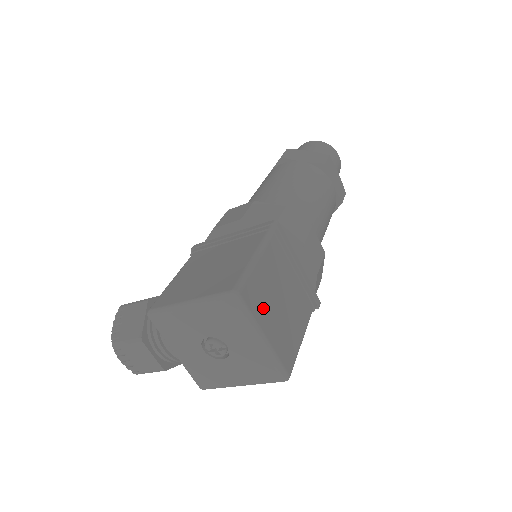
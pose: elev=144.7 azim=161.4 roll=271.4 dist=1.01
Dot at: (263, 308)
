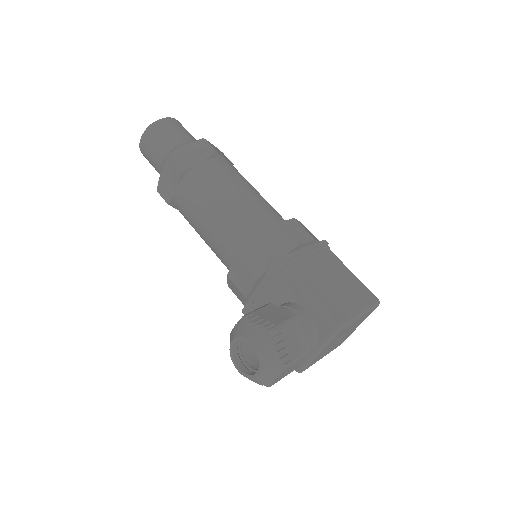
Dot at: occluded
